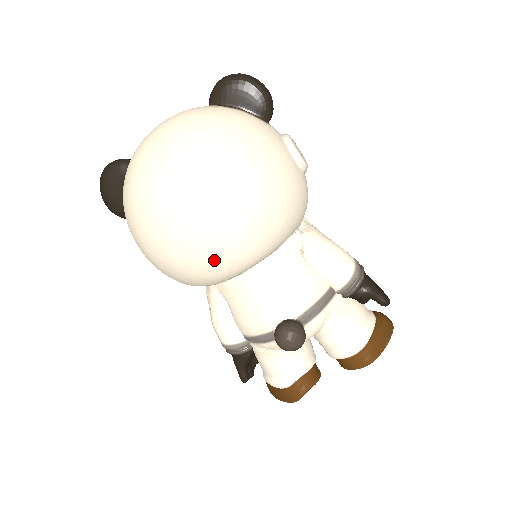
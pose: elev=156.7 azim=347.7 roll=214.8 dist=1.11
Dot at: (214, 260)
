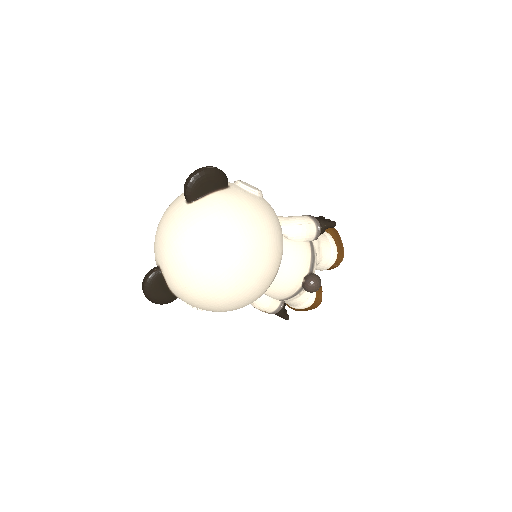
Dot at: (267, 285)
